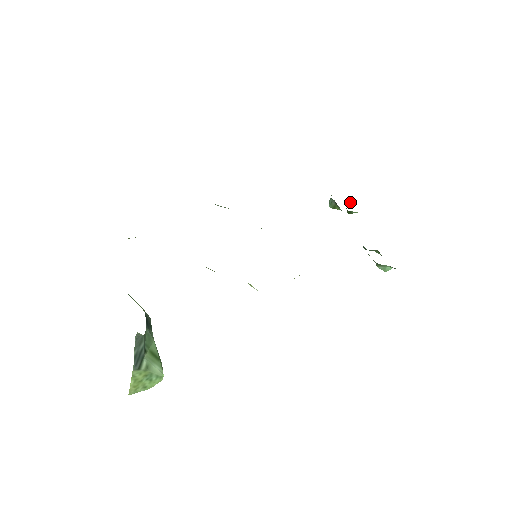
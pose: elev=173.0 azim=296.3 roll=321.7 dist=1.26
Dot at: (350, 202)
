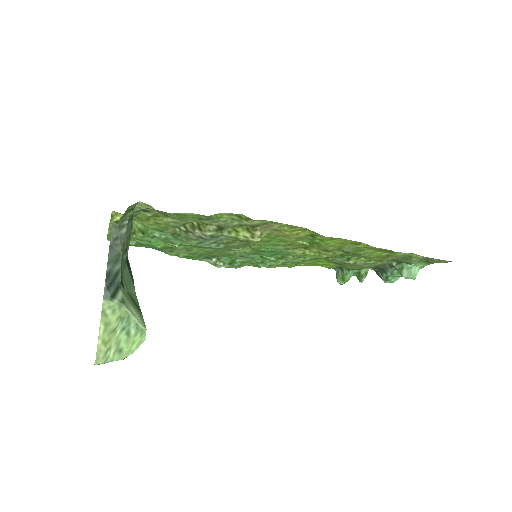
Dot at: occluded
